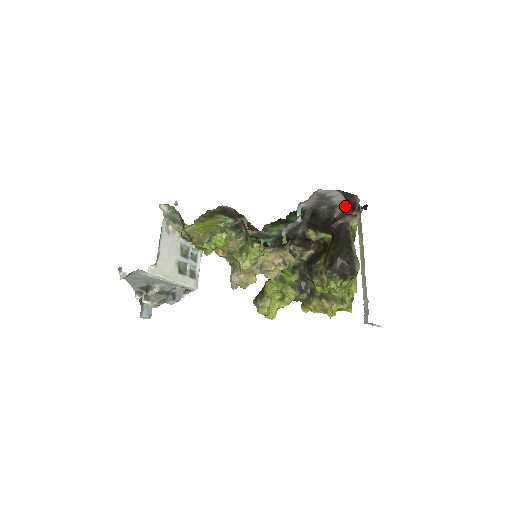
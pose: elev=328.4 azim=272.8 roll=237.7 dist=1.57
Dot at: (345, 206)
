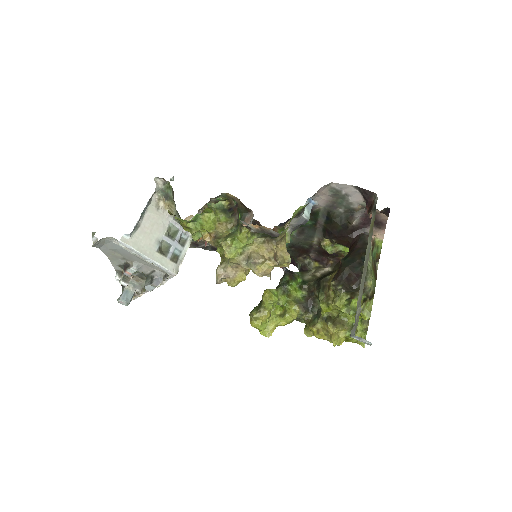
Dot at: (366, 211)
